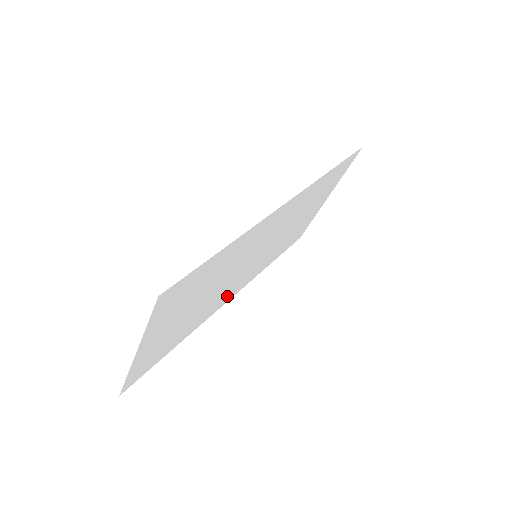
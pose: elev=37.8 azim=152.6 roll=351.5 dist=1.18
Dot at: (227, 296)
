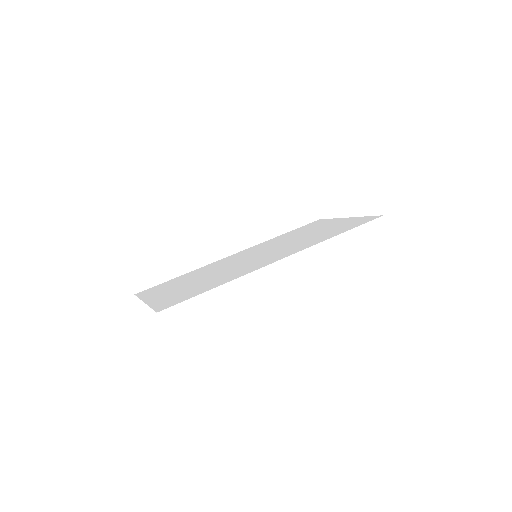
Dot at: (231, 258)
